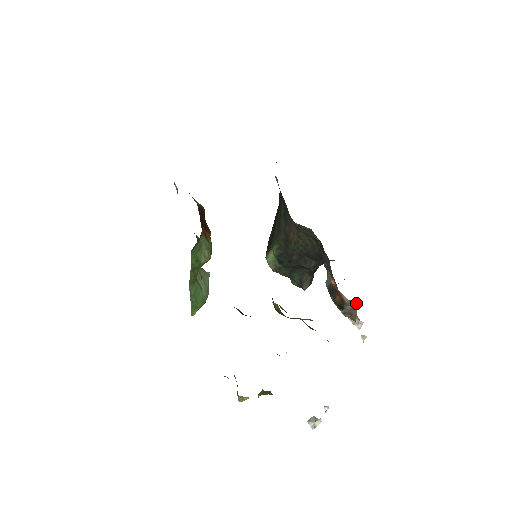
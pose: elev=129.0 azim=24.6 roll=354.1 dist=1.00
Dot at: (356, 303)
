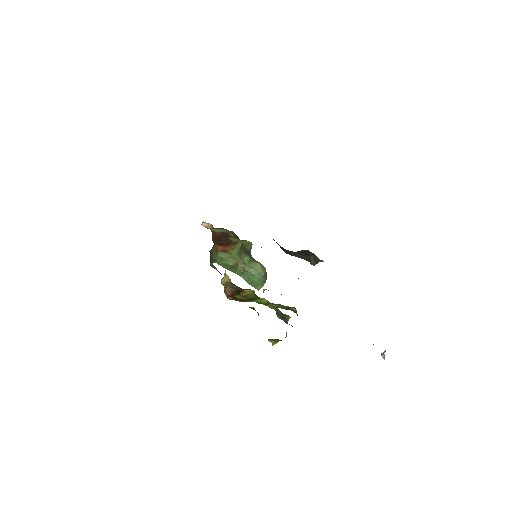
Dot at: occluded
